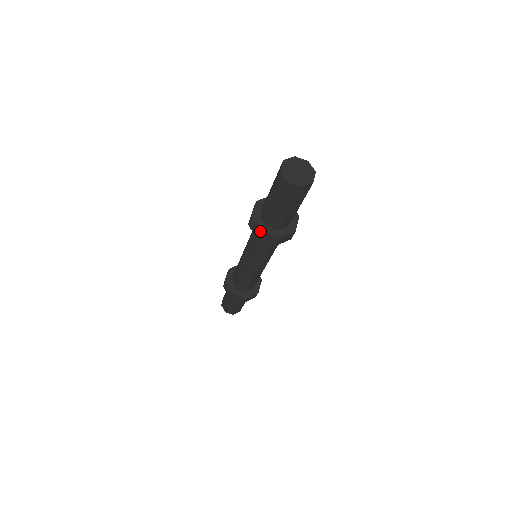
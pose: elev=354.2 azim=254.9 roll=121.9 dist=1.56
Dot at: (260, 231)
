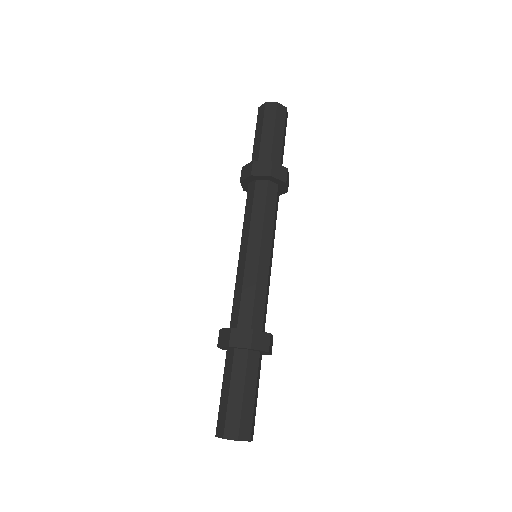
Dot at: (252, 162)
